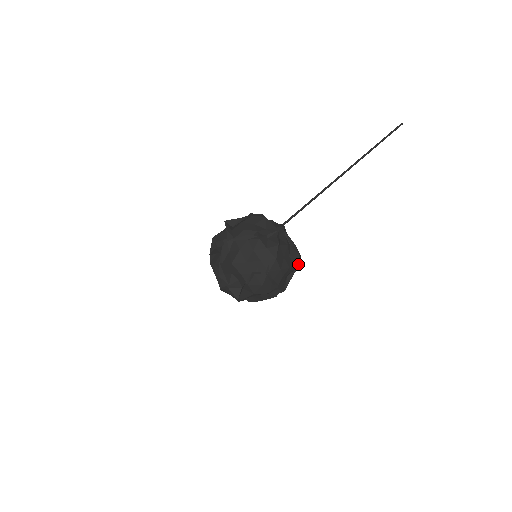
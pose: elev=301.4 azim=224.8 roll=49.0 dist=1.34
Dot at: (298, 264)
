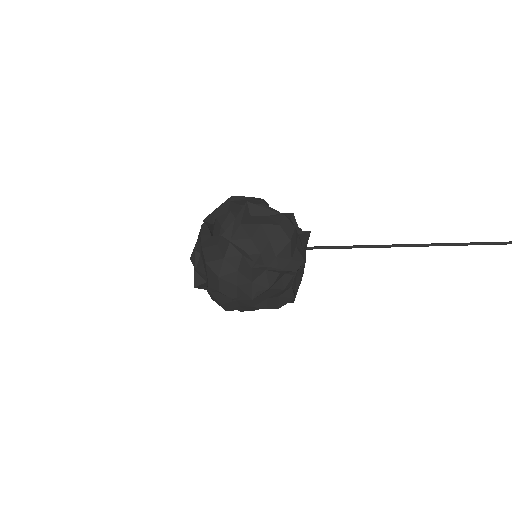
Dot at: occluded
